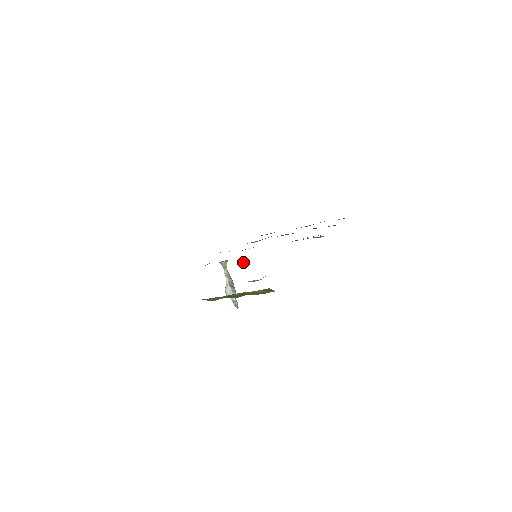
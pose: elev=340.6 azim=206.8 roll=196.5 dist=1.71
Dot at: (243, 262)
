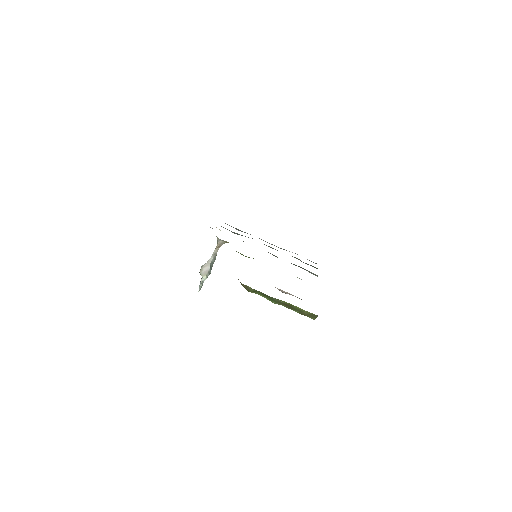
Dot at: occluded
